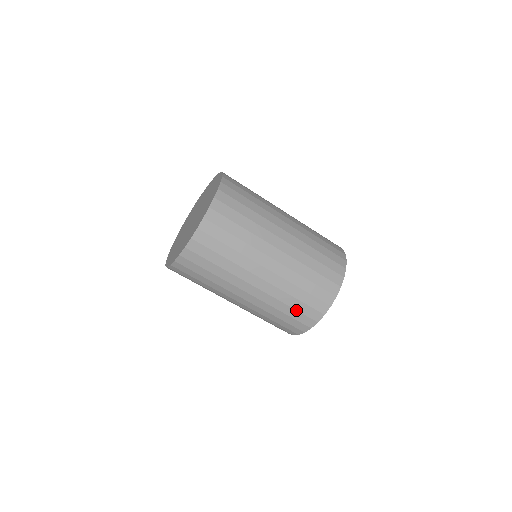
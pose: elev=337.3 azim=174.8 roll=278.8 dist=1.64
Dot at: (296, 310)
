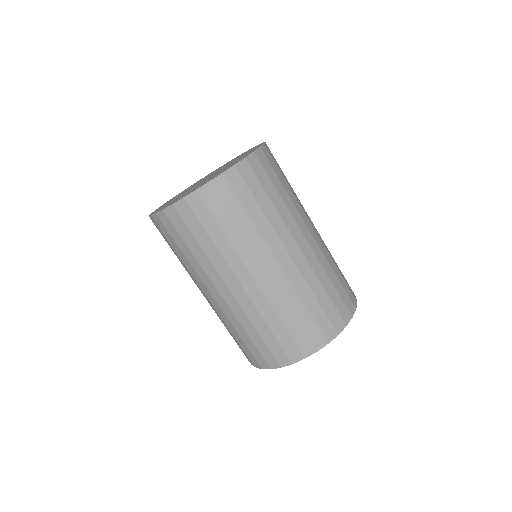
Dot at: (311, 316)
